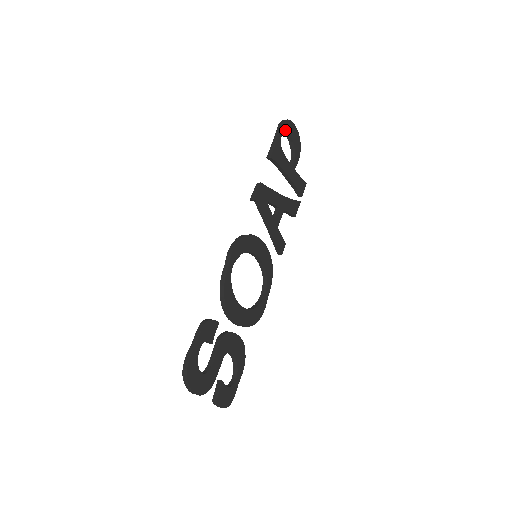
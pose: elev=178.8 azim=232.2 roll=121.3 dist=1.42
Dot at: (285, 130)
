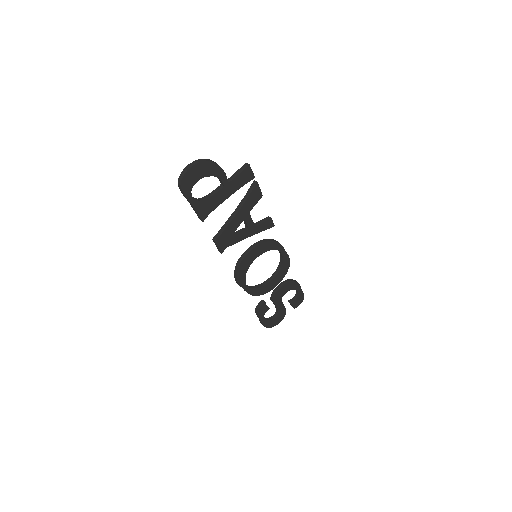
Dot at: (189, 188)
